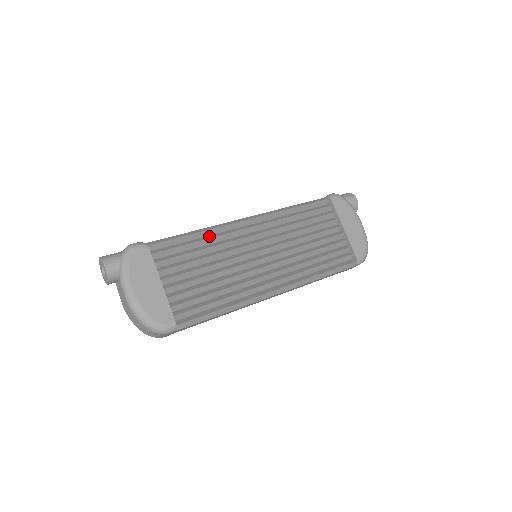
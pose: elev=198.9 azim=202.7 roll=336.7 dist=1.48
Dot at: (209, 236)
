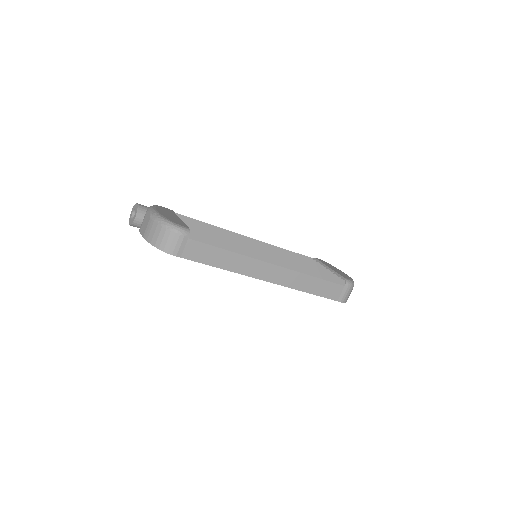
Dot at: occluded
